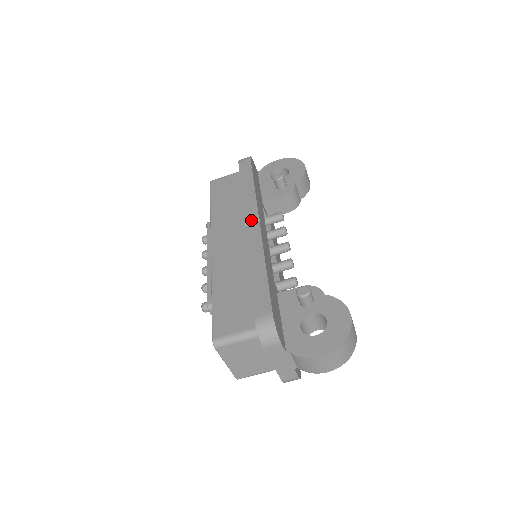
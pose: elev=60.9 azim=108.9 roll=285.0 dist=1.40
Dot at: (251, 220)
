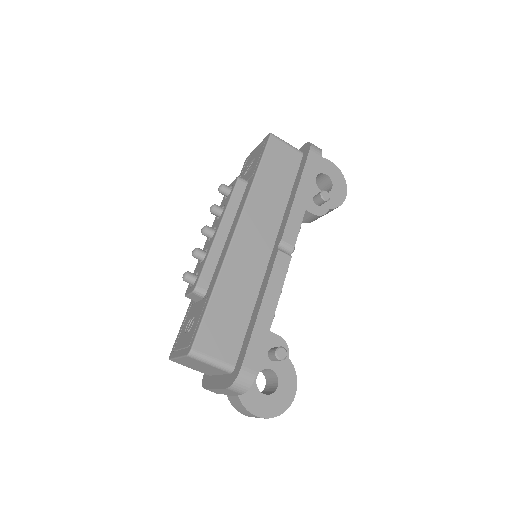
Dot at: (287, 244)
